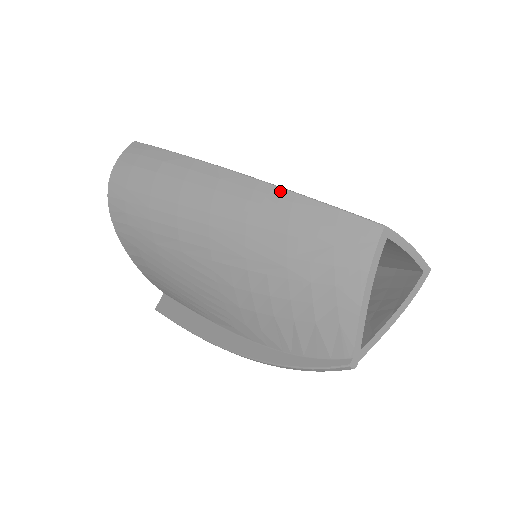
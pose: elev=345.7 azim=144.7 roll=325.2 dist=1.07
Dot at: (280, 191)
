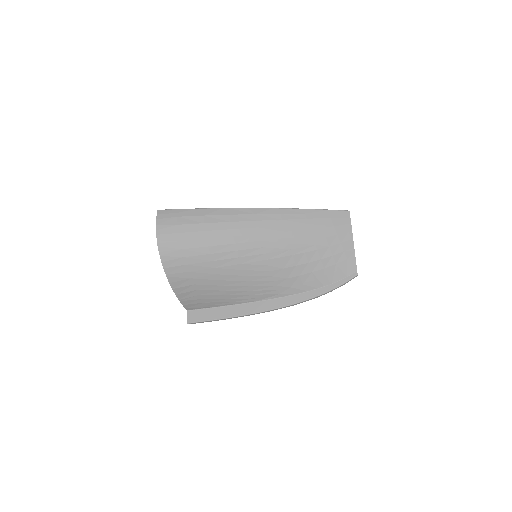
Dot at: (295, 210)
